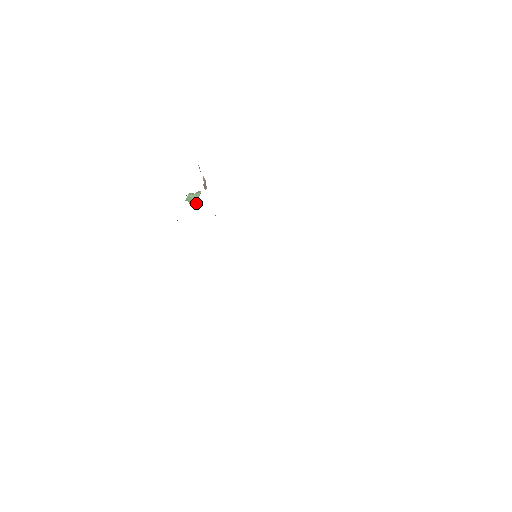
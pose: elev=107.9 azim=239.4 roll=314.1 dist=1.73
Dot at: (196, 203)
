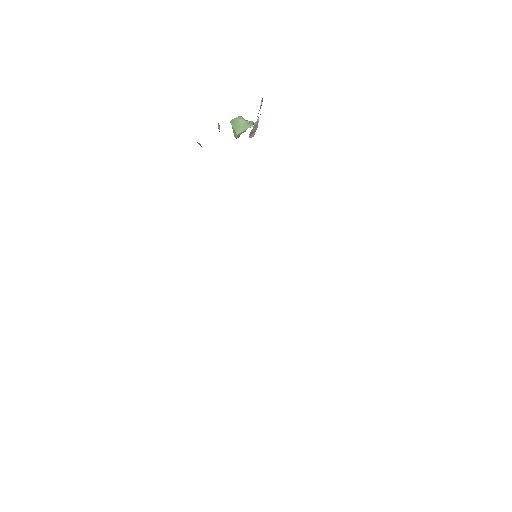
Dot at: (239, 135)
